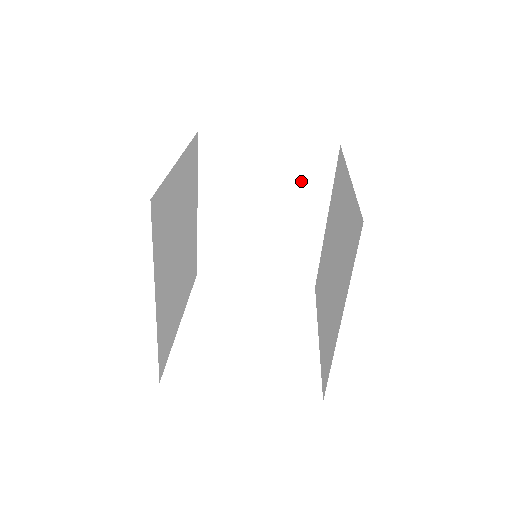
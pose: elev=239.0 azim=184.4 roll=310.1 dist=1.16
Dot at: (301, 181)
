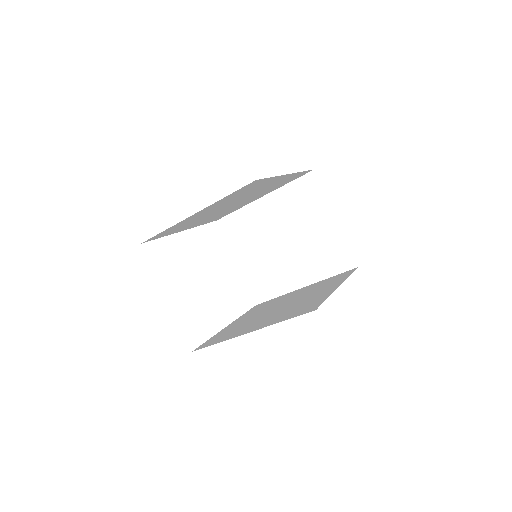
Dot at: (321, 255)
